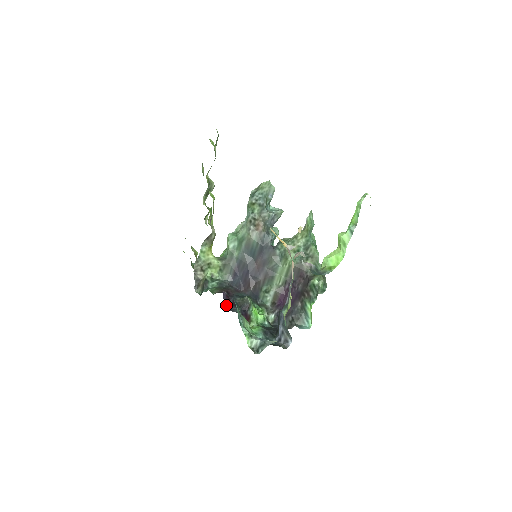
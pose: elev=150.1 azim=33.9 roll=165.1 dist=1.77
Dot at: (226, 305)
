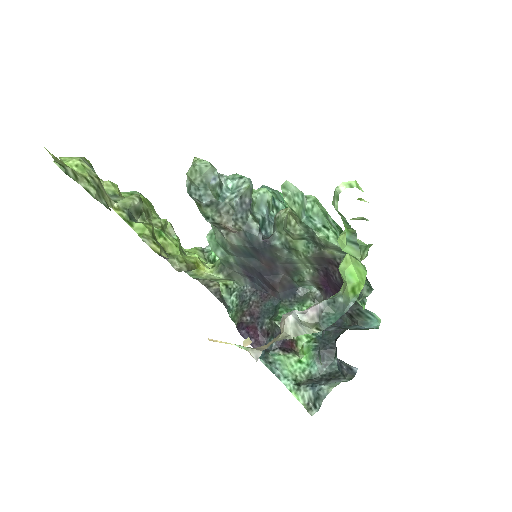
Dot at: (254, 343)
